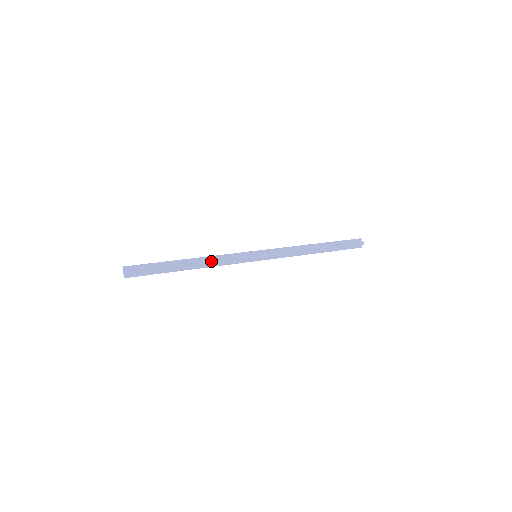
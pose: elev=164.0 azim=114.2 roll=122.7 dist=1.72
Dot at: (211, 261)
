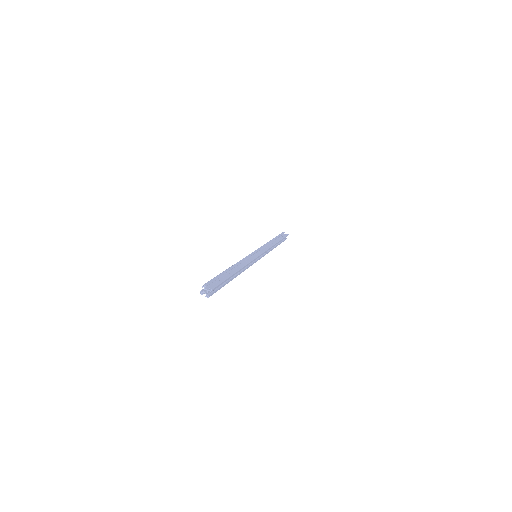
Dot at: (245, 264)
